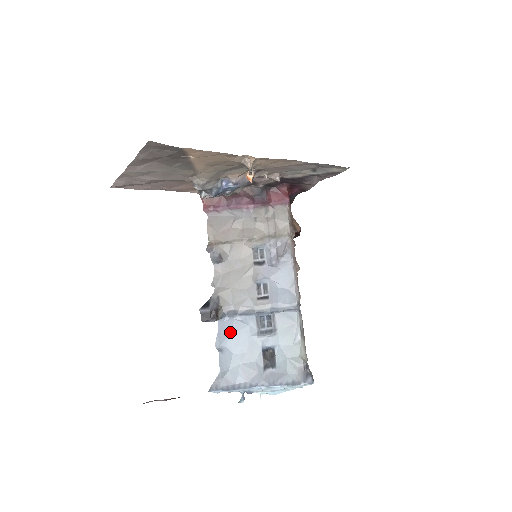
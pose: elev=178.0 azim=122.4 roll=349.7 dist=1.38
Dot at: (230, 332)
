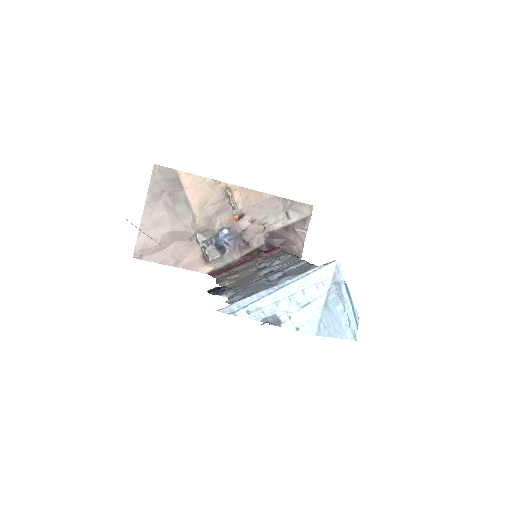
Dot at: (240, 291)
